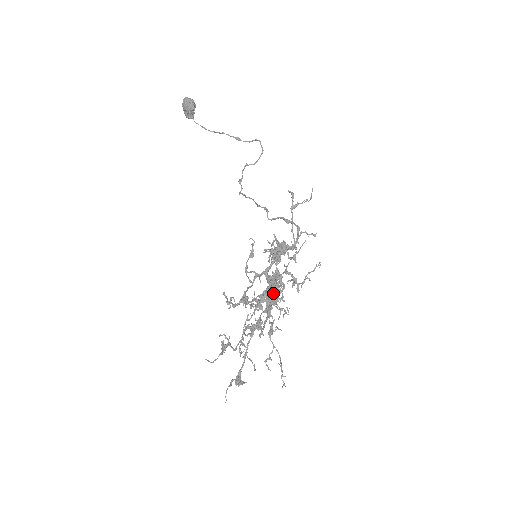
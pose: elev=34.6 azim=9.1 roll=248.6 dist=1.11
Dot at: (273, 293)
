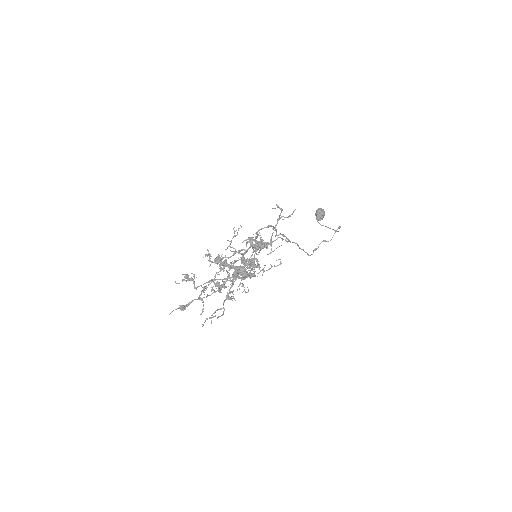
Dot at: (240, 268)
